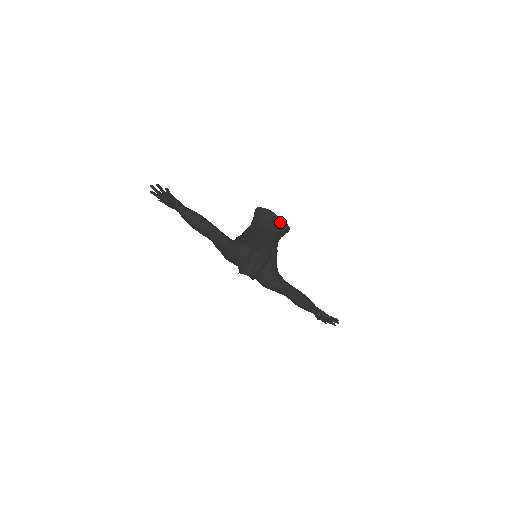
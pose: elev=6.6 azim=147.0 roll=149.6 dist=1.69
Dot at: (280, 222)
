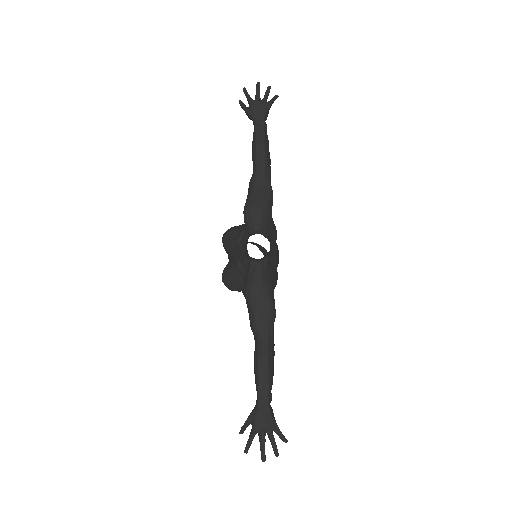
Dot at: occluded
